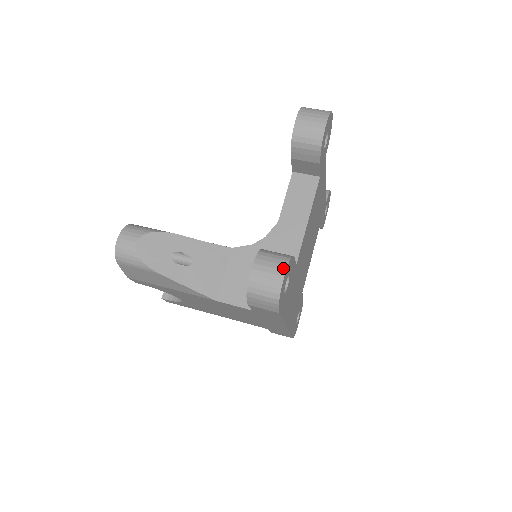
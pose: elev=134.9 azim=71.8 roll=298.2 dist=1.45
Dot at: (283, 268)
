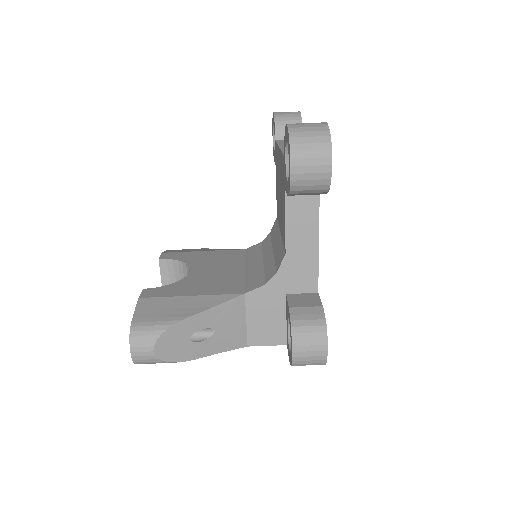
Dot at: (324, 343)
